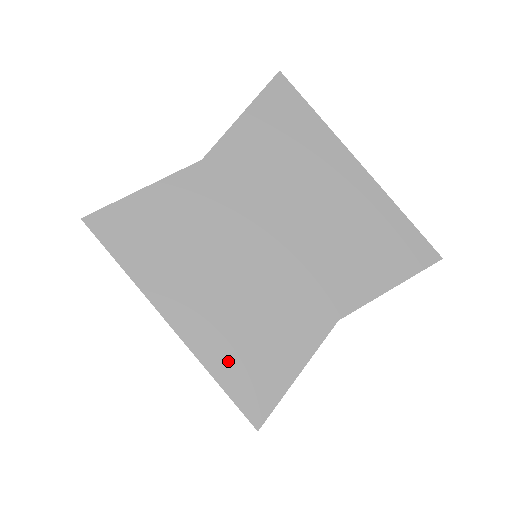
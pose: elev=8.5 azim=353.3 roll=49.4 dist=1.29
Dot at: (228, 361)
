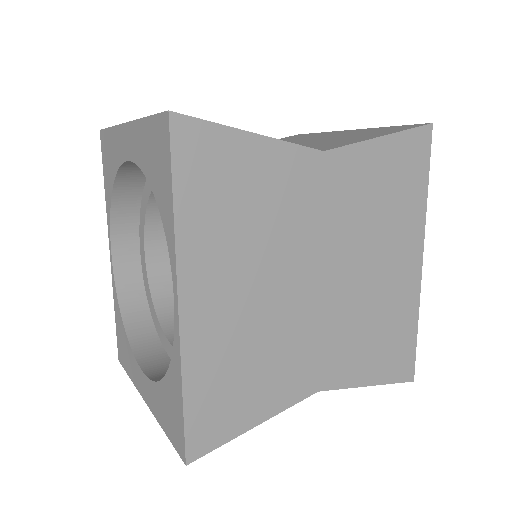
Dot at: (207, 379)
